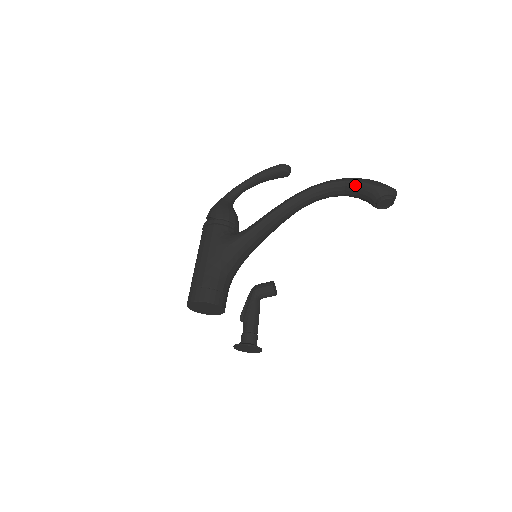
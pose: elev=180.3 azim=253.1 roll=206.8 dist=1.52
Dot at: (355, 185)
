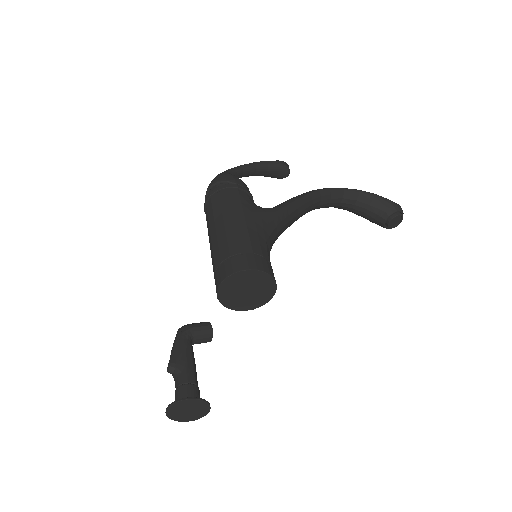
Dot at: (369, 196)
